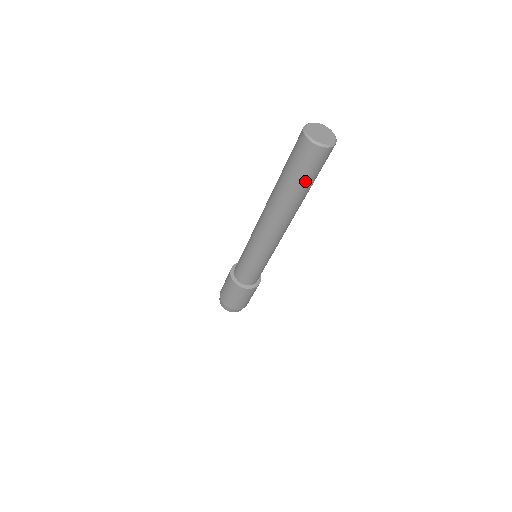
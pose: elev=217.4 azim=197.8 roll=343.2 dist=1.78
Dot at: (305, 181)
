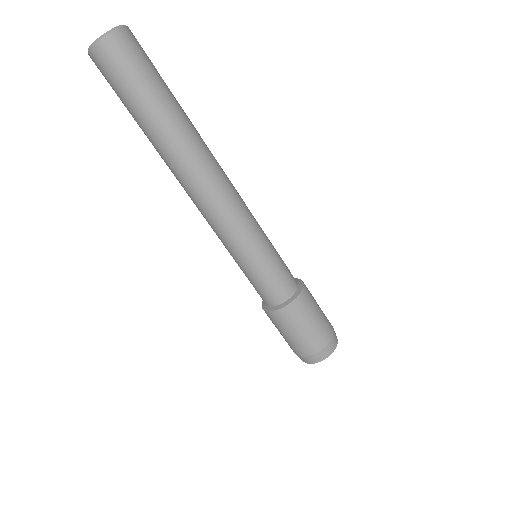
Dot at: (131, 107)
